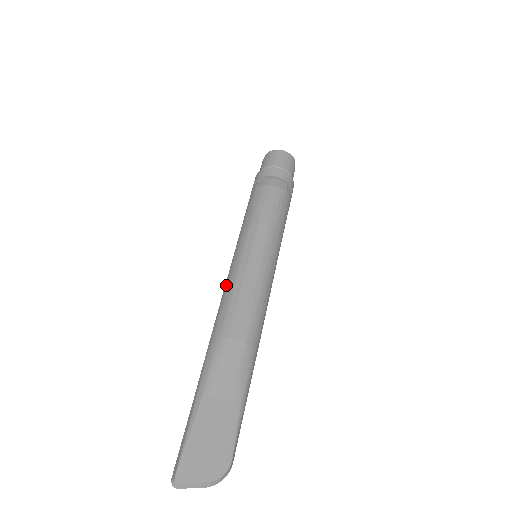
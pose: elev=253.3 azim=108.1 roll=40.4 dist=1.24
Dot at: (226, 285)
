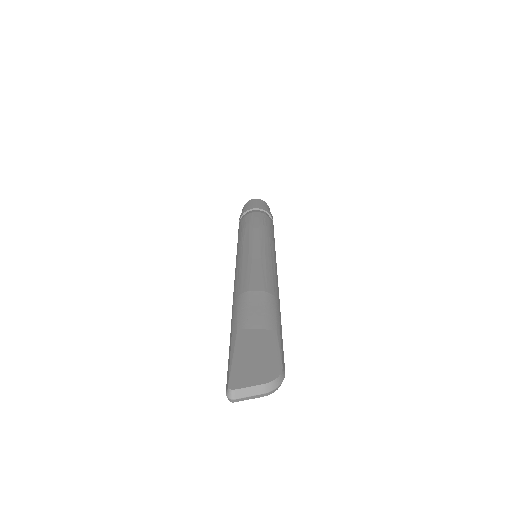
Dot at: (235, 272)
